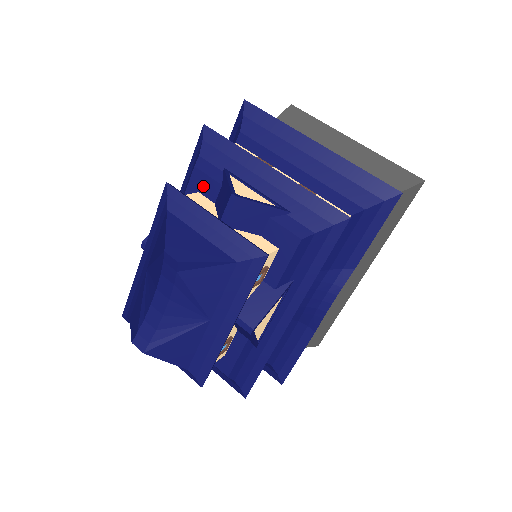
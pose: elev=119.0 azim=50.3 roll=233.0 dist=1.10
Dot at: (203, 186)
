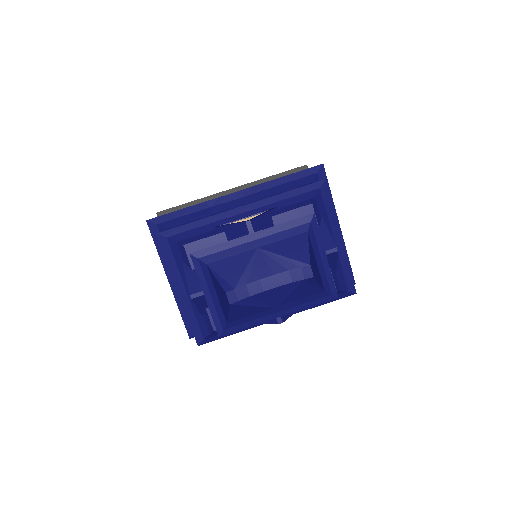
Dot at: occluded
